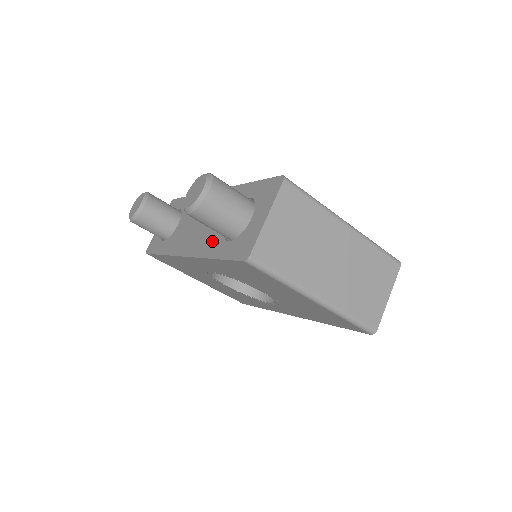
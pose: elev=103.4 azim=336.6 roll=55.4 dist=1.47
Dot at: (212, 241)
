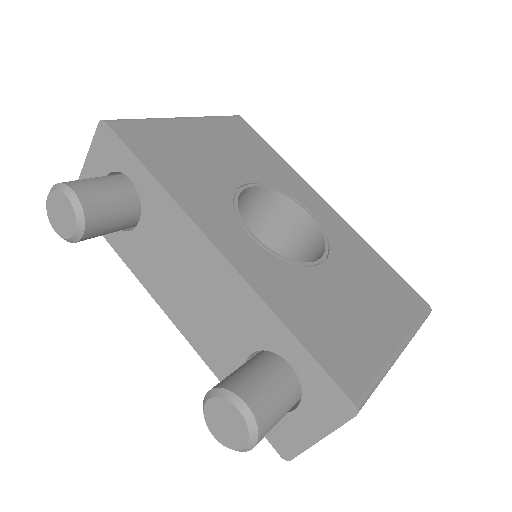
Dot at: (224, 360)
